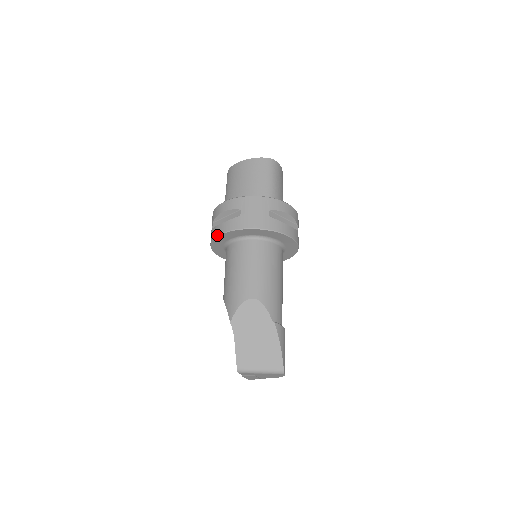
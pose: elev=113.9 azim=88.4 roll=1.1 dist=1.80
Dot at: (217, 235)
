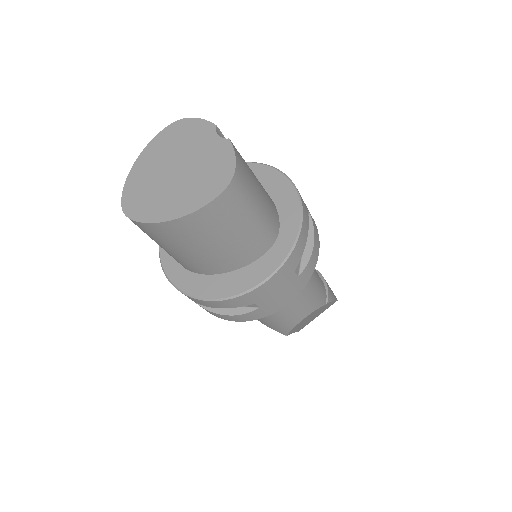
Dot at: occluded
